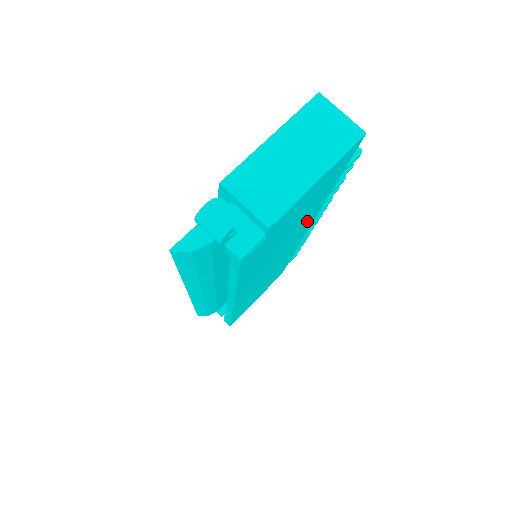
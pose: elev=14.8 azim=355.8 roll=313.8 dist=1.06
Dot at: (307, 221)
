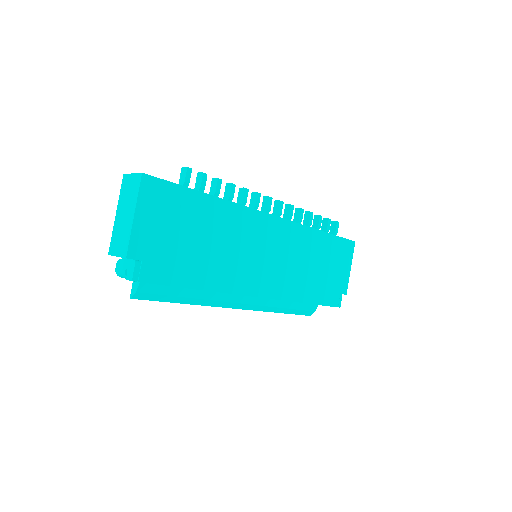
Dot at: (229, 218)
